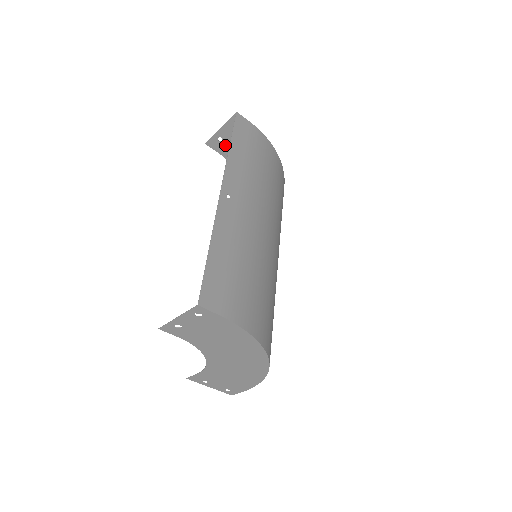
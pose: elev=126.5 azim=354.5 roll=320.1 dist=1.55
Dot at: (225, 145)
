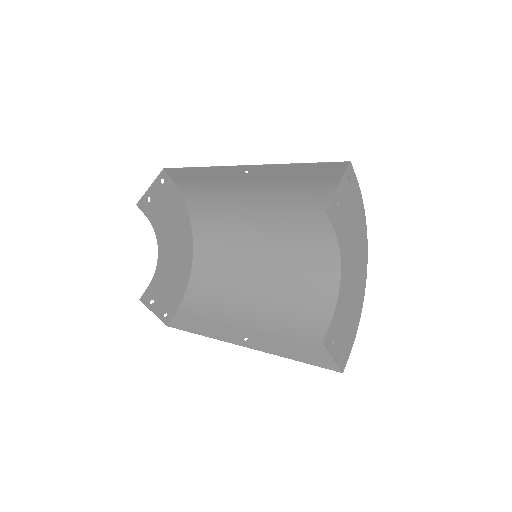
Dot at: (152, 206)
